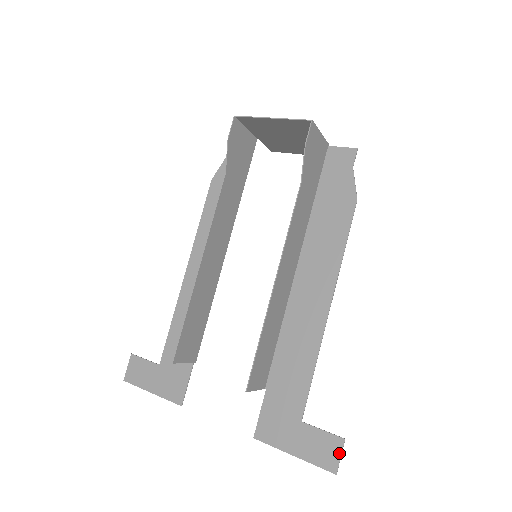
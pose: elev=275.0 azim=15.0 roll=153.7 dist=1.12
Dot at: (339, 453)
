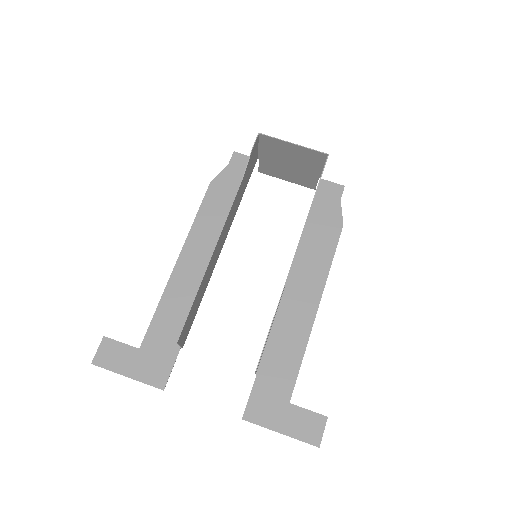
Dot at: (322, 429)
